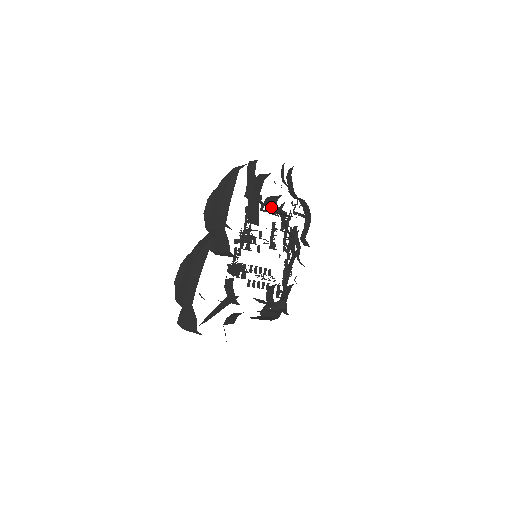
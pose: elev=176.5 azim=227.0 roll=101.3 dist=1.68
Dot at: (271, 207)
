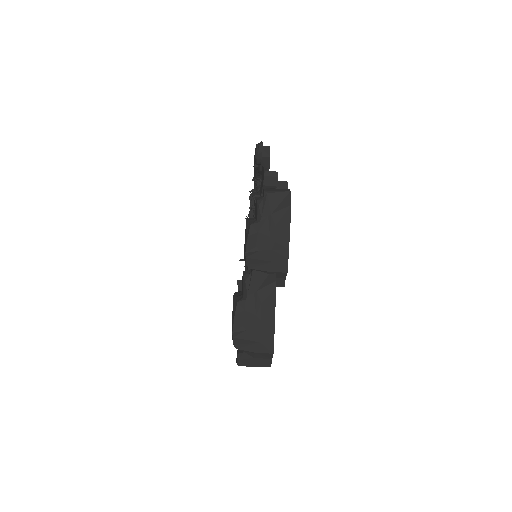
Dot at: occluded
